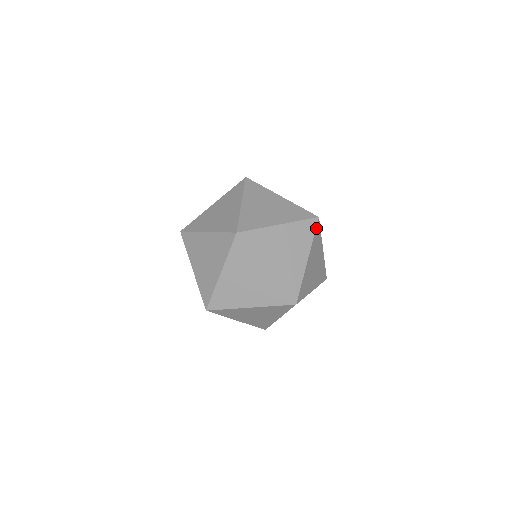
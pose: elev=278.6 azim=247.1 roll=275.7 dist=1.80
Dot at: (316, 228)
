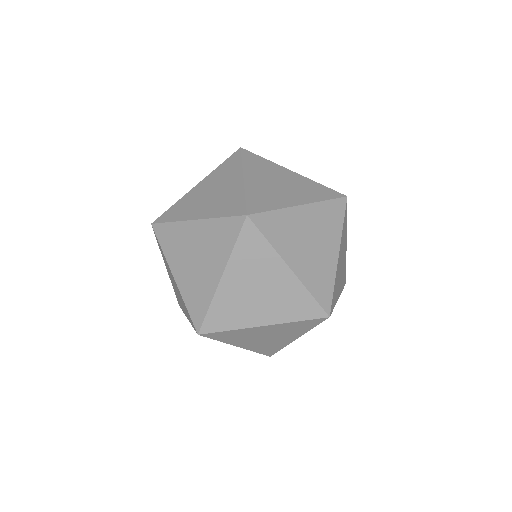
Dot at: (345, 211)
